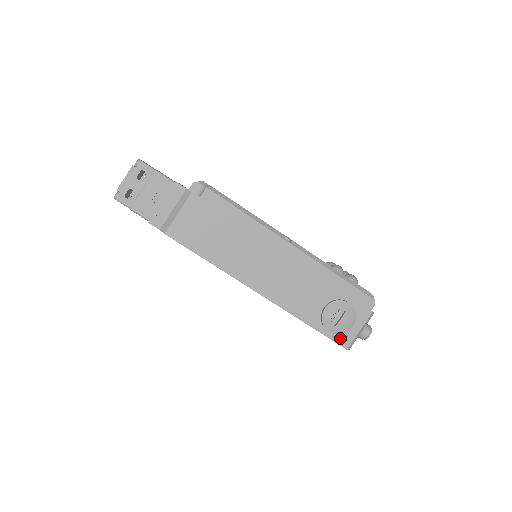
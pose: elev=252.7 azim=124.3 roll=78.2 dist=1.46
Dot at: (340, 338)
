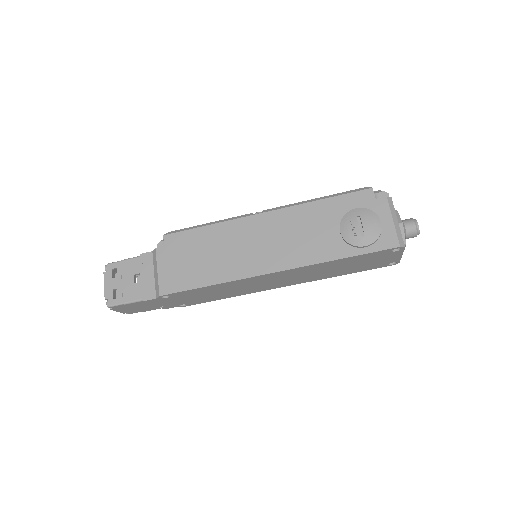
Dot at: (382, 243)
